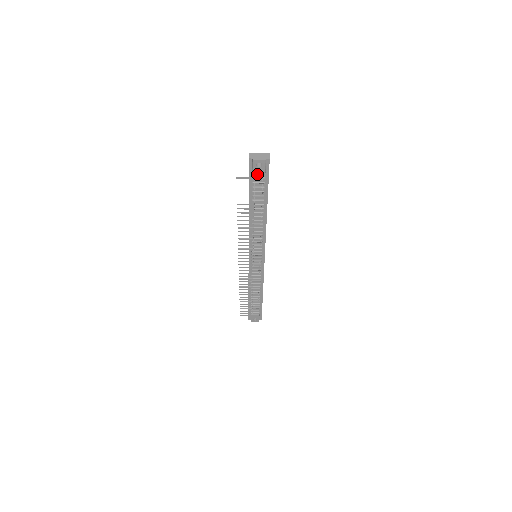
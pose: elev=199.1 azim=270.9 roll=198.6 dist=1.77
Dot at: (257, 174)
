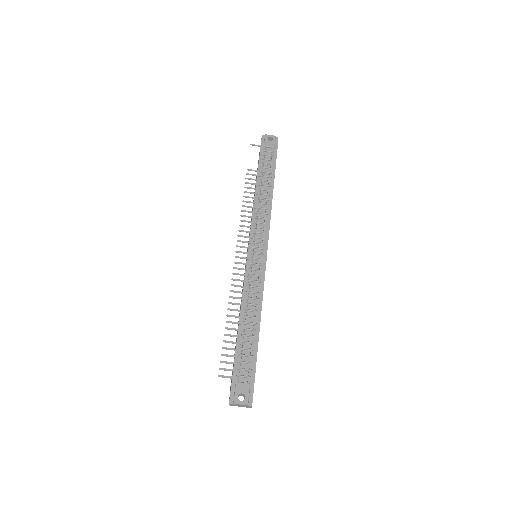
Dot at: (268, 146)
